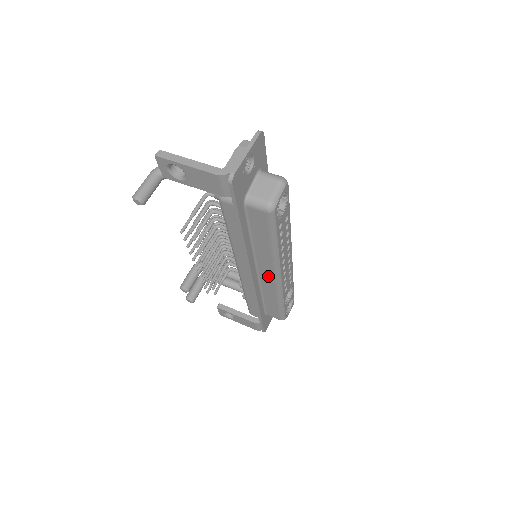
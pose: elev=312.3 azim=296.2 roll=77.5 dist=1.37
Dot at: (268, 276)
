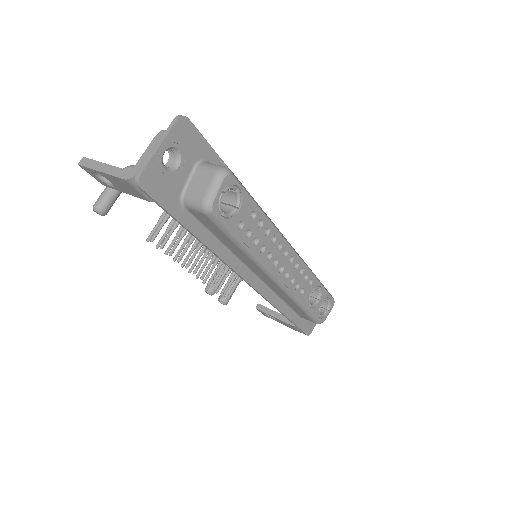
Dot at: (267, 280)
